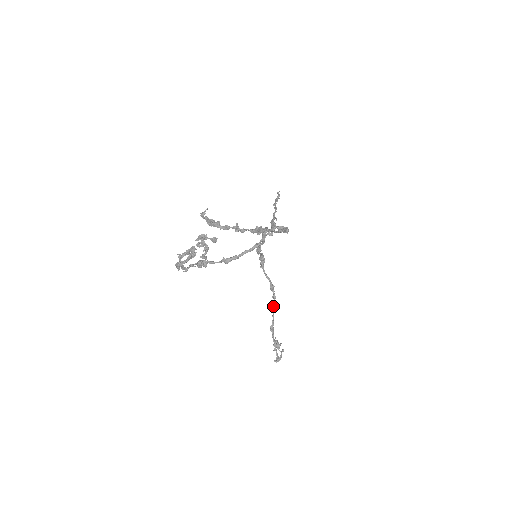
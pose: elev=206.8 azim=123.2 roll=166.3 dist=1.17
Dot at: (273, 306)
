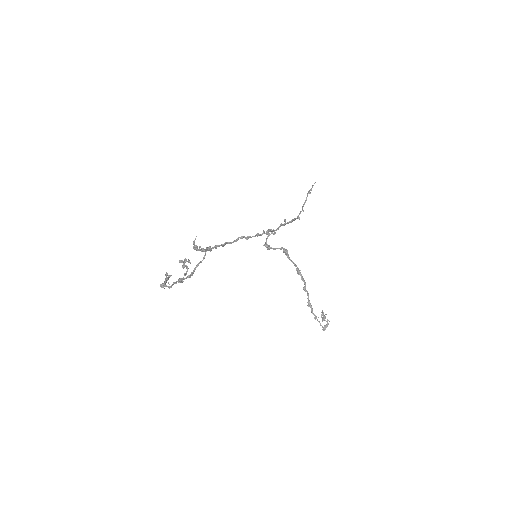
Dot at: (304, 286)
